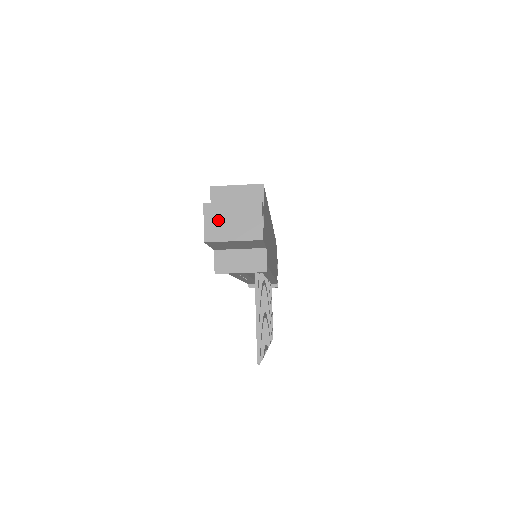
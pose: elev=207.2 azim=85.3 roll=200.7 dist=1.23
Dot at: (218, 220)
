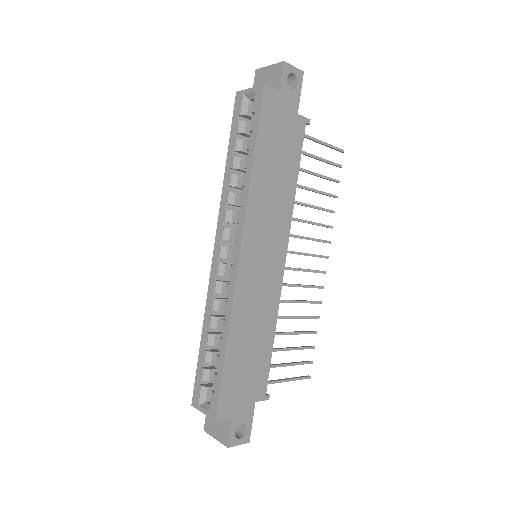
Dot at: occluded
